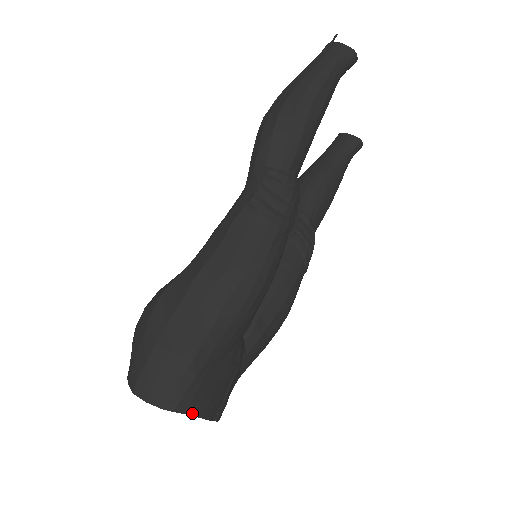
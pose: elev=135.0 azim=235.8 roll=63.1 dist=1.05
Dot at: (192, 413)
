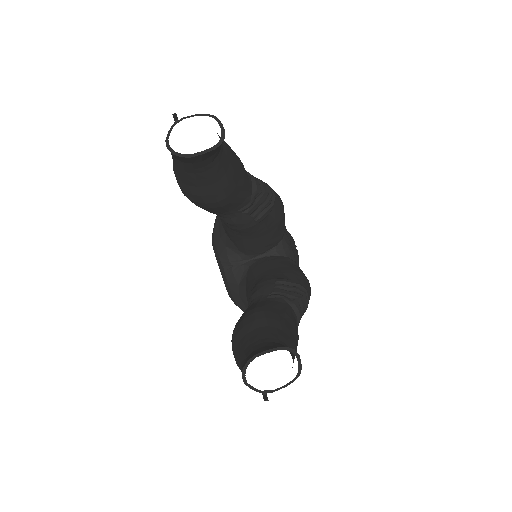
Dot at: occluded
